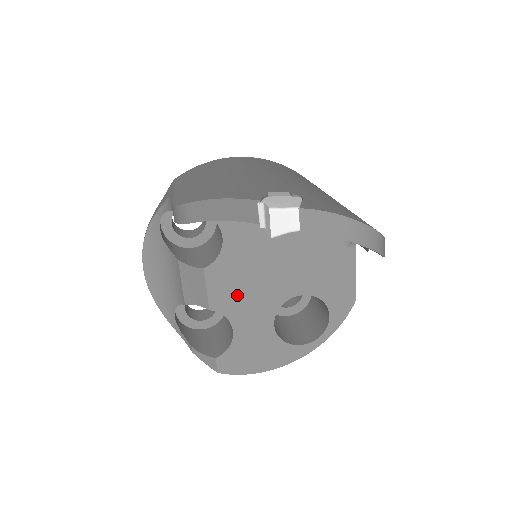
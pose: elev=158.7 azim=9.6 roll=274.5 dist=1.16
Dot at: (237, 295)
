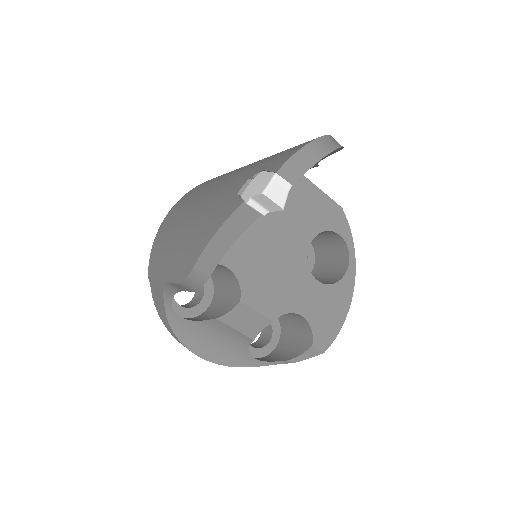
Dot at: (277, 291)
